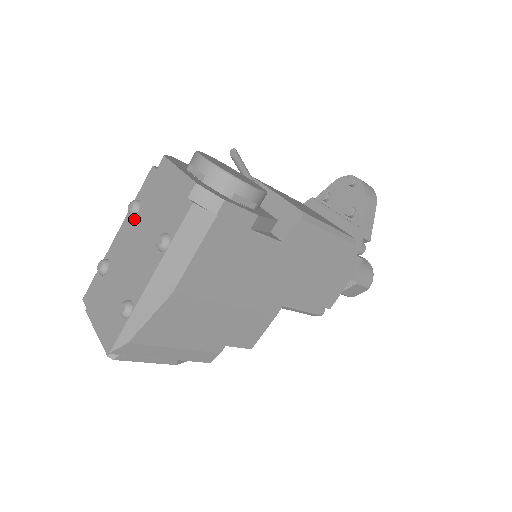
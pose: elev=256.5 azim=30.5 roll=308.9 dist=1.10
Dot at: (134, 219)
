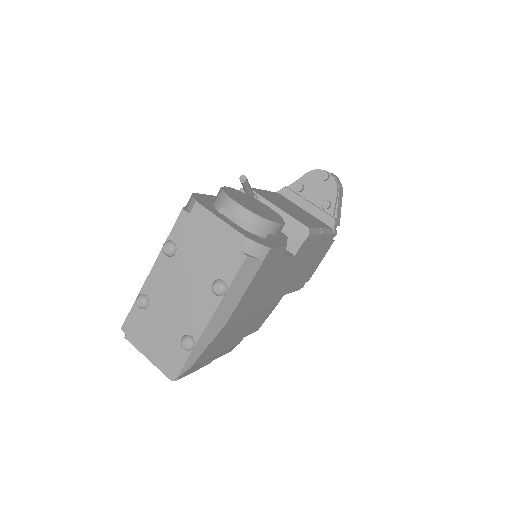
Dot at: (172, 260)
